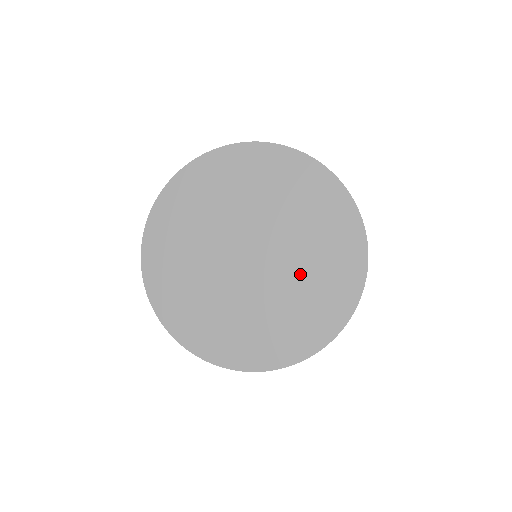
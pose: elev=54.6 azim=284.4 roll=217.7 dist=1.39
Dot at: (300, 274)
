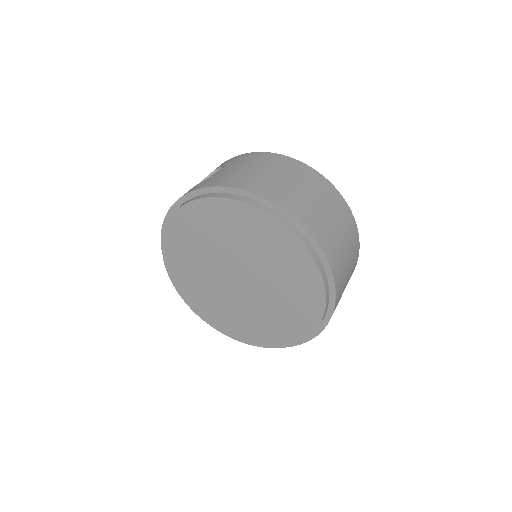
Dot at: (280, 288)
